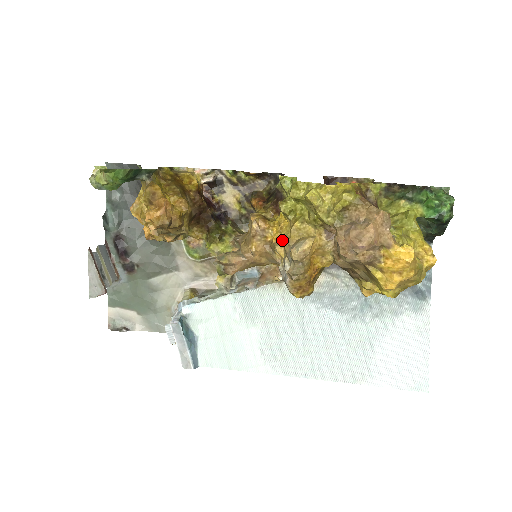
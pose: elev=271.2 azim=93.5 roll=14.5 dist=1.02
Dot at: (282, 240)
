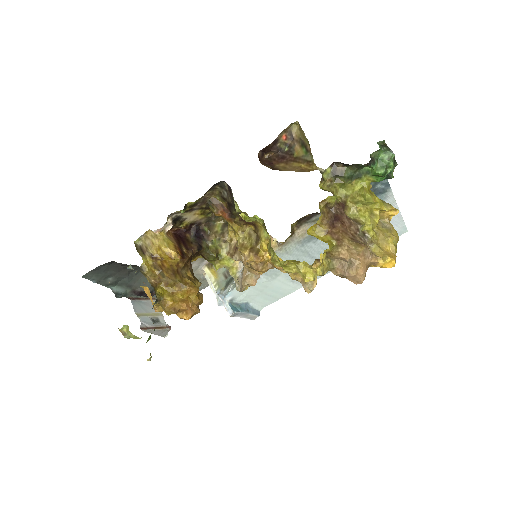
Dot at: occluded
